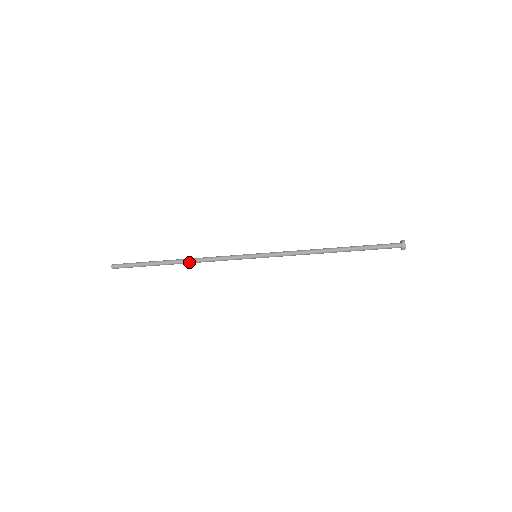
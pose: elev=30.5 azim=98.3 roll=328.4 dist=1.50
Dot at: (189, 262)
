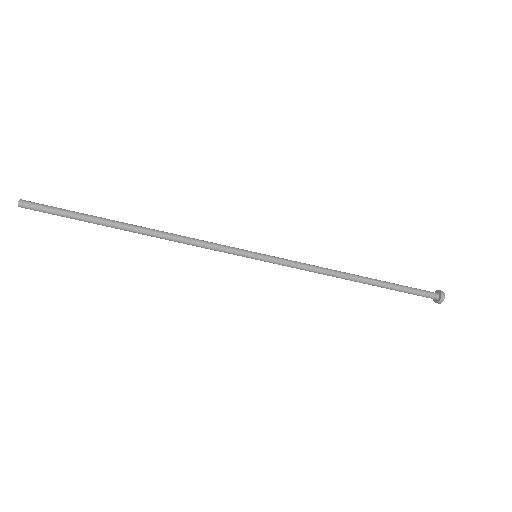
Dot at: (155, 234)
